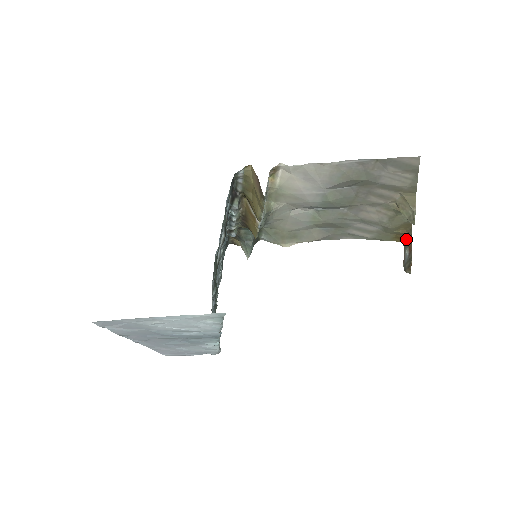
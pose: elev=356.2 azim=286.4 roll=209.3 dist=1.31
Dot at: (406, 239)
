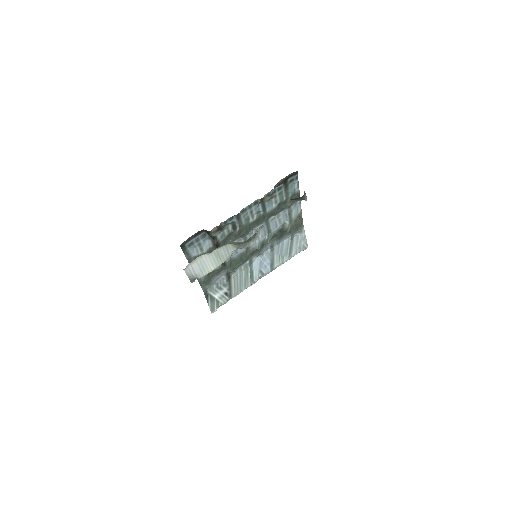
Dot at: occluded
